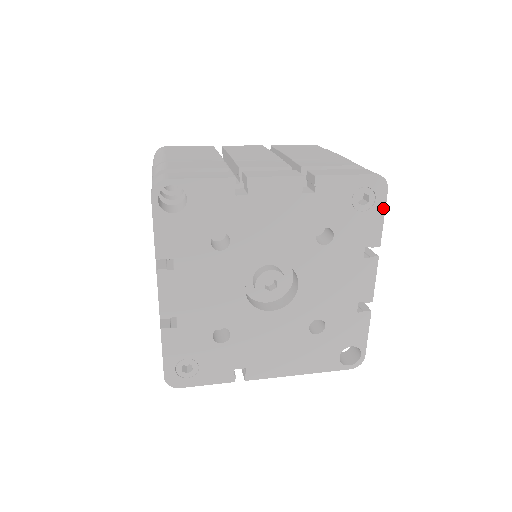
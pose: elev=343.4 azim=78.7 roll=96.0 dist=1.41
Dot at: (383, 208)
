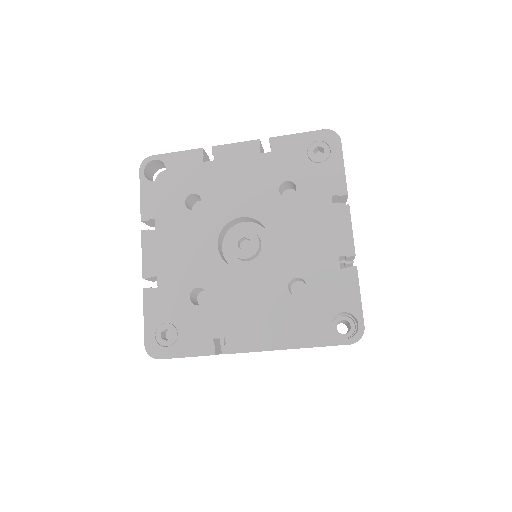
Dot at: (341, 157)
